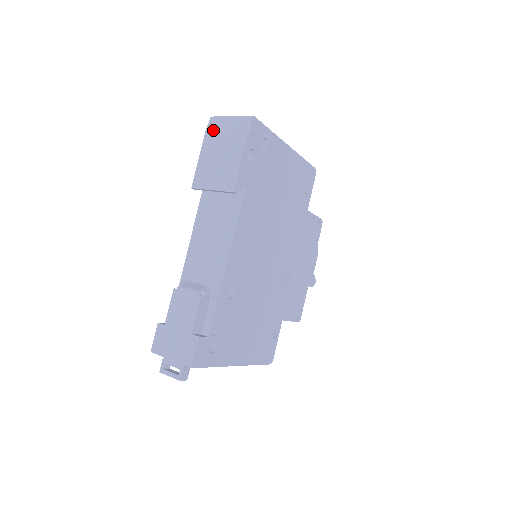
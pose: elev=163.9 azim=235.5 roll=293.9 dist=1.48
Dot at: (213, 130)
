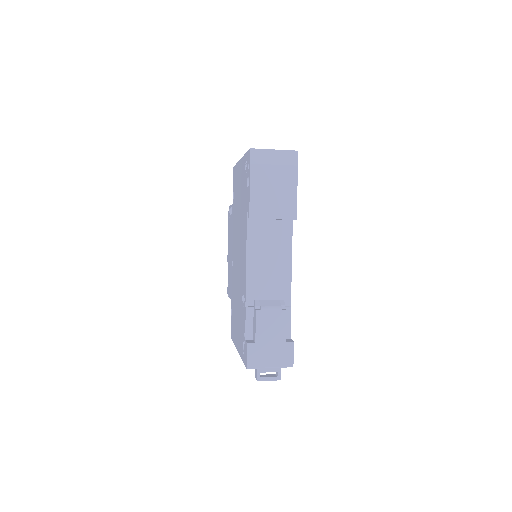
Dot at: (259, 163)
